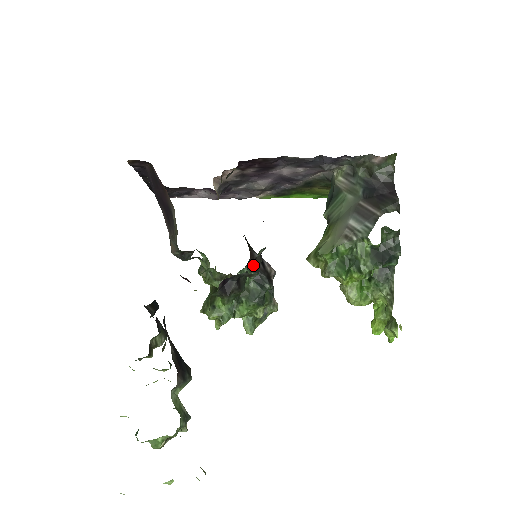
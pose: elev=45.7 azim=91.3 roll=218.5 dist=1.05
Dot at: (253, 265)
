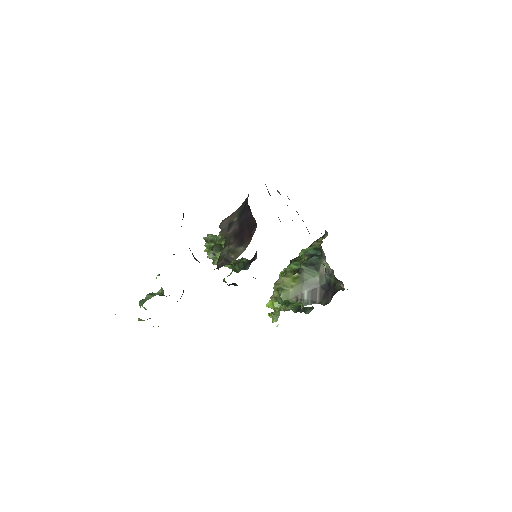
Dot at: (251, 260)
